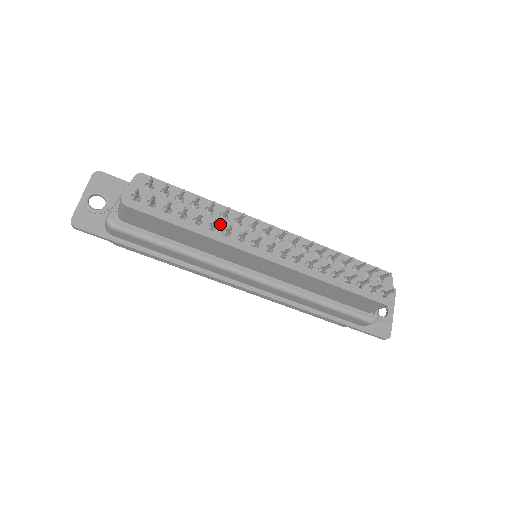
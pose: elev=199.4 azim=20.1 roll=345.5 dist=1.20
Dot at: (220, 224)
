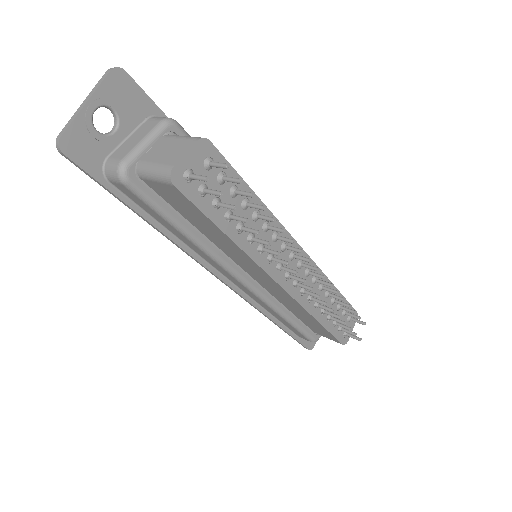
Dot at: (260, 236)
